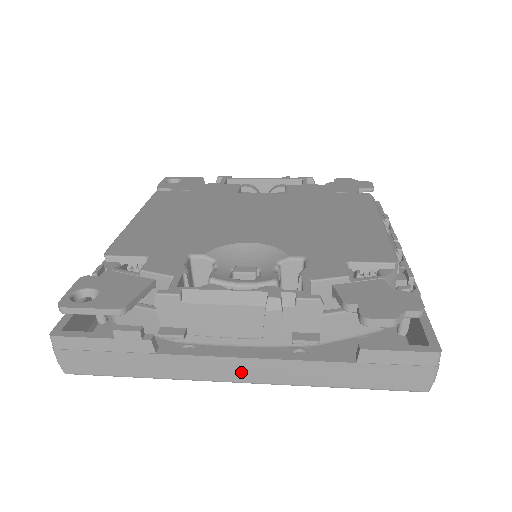
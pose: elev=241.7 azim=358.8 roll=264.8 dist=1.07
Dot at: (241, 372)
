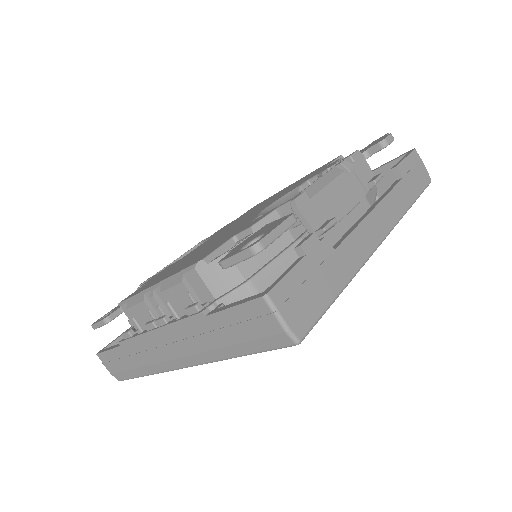
Dot at: (377, 229)
